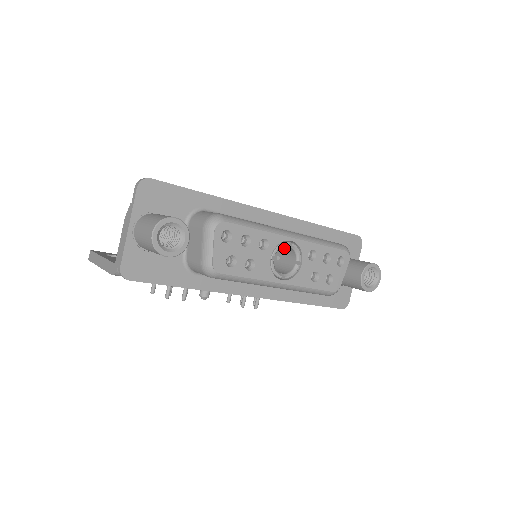
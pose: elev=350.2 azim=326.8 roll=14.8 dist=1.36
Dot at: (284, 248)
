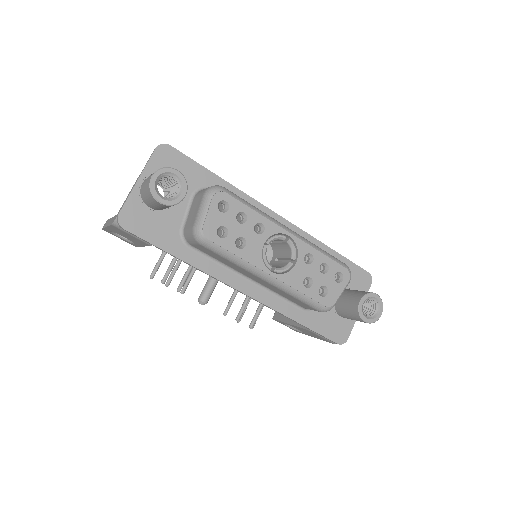
Dot at: (282, 247)
